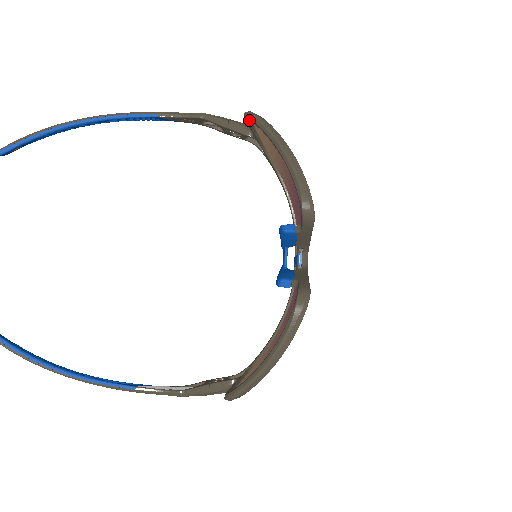
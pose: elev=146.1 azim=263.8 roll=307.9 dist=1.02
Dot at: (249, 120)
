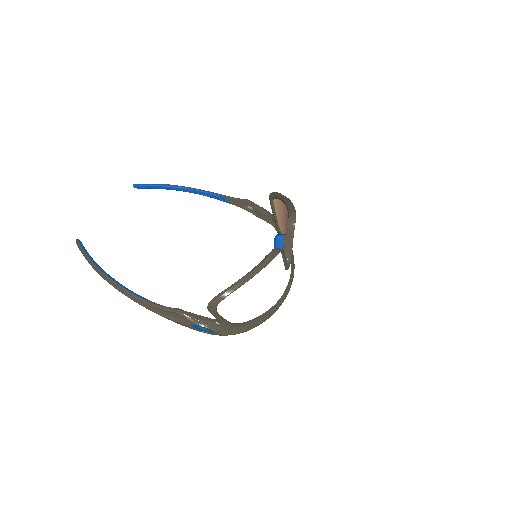
Dot at: (271, 197)
